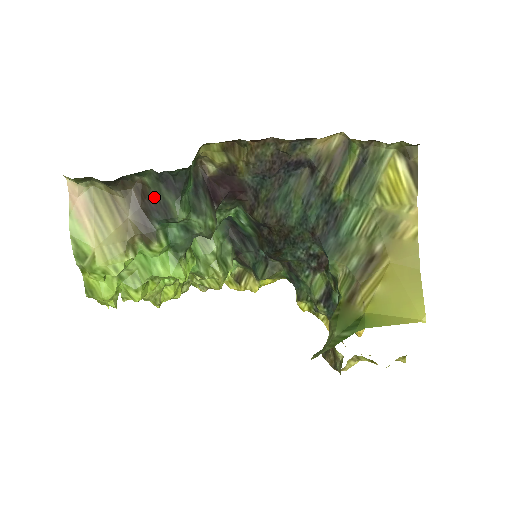
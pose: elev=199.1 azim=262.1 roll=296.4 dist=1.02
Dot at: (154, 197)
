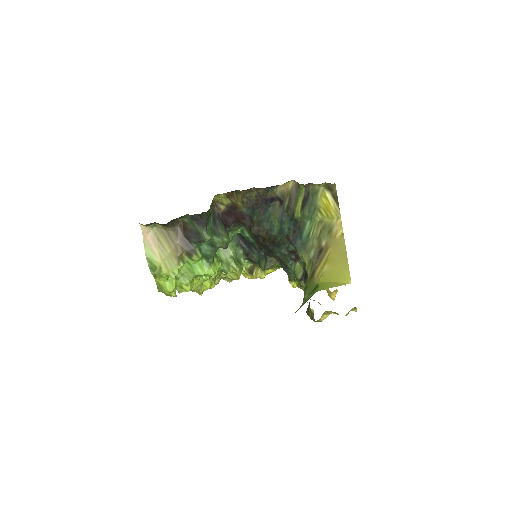
Dot at: (191, 229)
